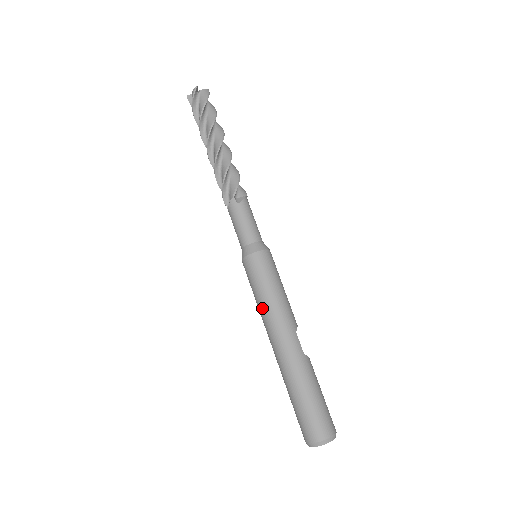
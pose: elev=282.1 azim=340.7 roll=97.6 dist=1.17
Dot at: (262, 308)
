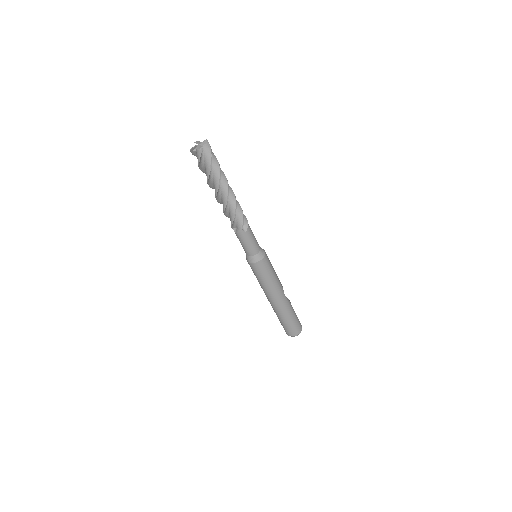
Dot at: (264, 287)
